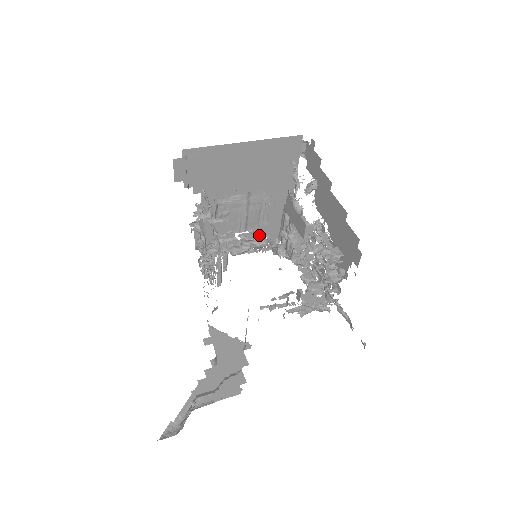
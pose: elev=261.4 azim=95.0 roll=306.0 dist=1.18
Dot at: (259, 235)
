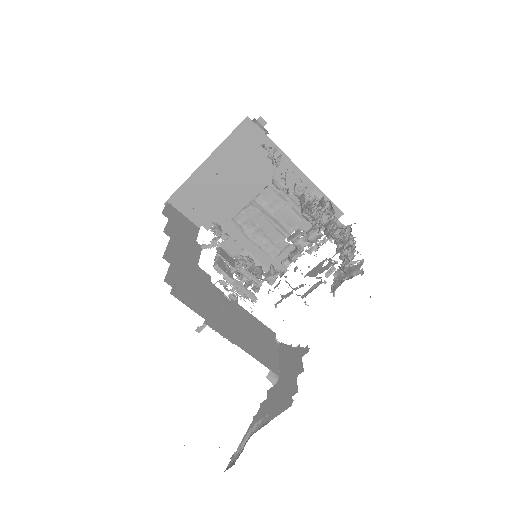
Dot at: (309, 228)
